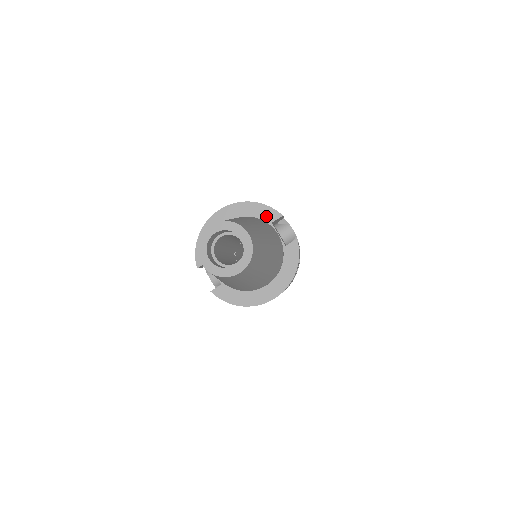
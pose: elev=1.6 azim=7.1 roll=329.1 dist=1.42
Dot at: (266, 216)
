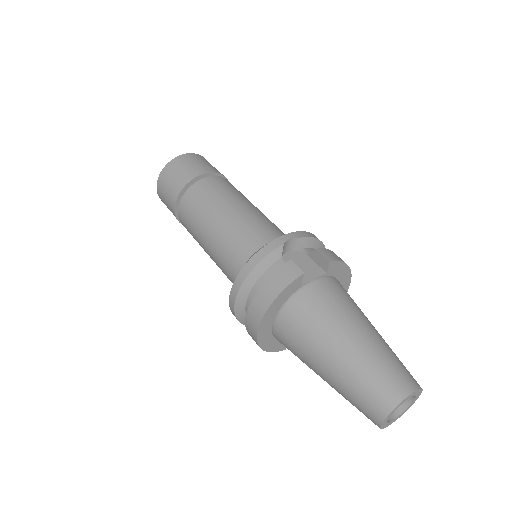
Dot at: (293, 290)
